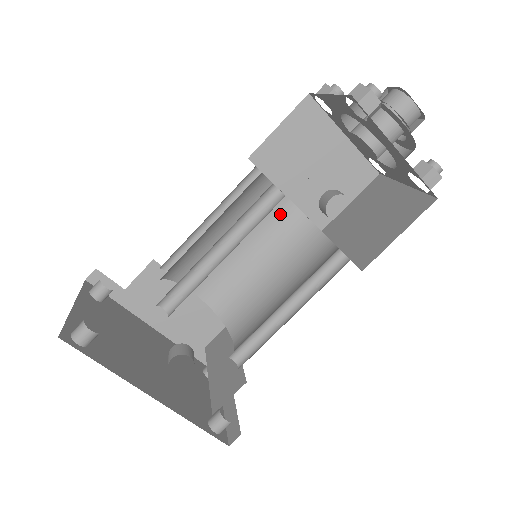
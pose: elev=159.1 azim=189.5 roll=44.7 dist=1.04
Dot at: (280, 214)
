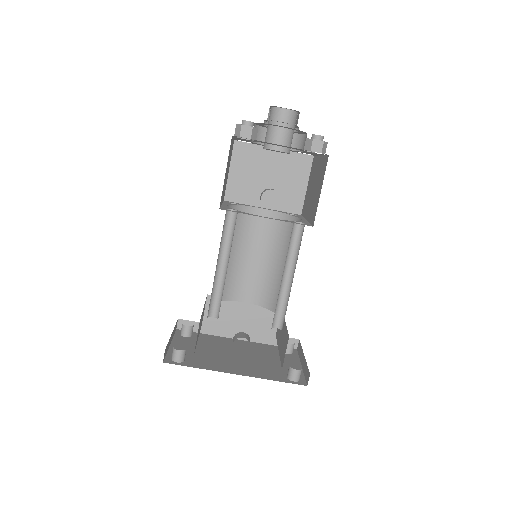
Dot at: (265, 221)
